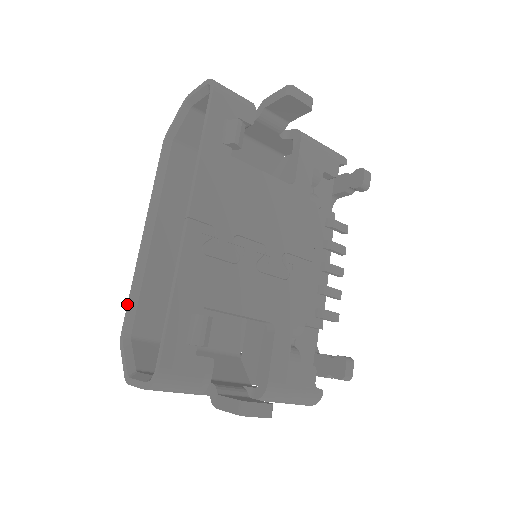
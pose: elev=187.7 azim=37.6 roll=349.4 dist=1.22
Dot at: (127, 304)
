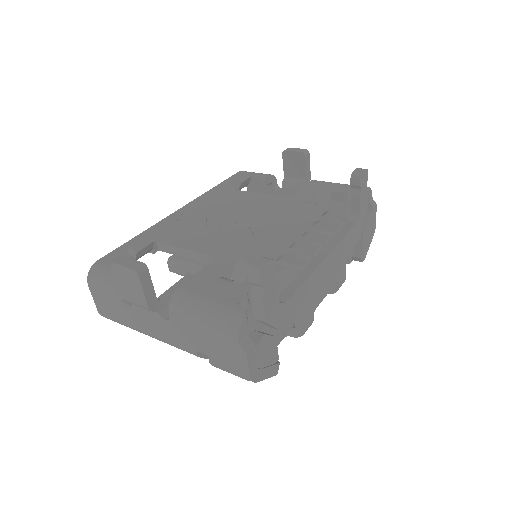
Dot at: occluded
